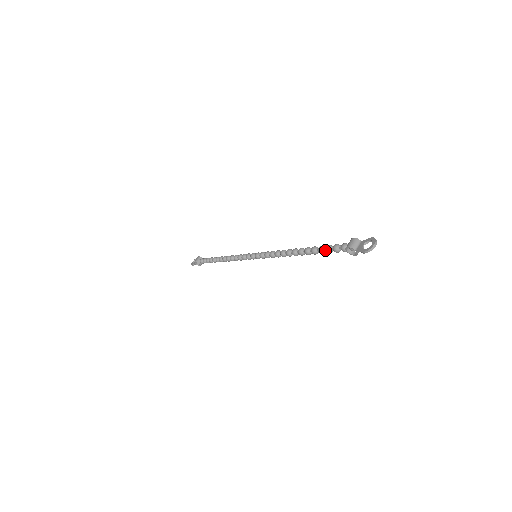
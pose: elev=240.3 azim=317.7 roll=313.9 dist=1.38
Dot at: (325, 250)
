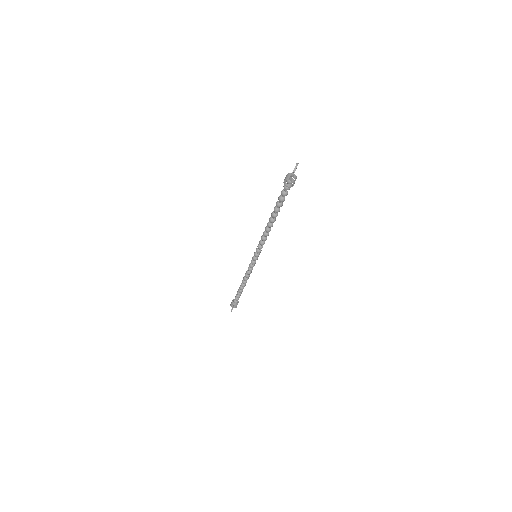
Dot at: (279, 201)
